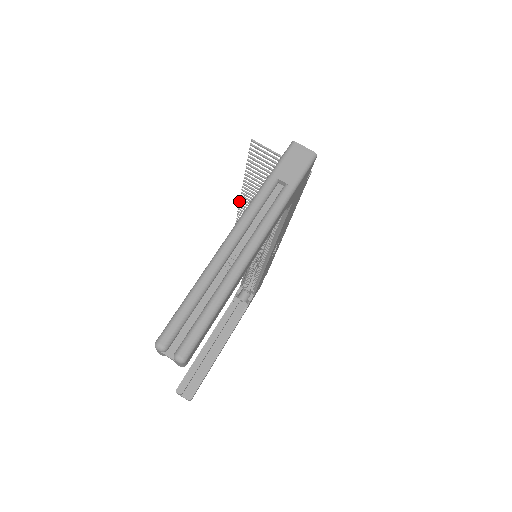
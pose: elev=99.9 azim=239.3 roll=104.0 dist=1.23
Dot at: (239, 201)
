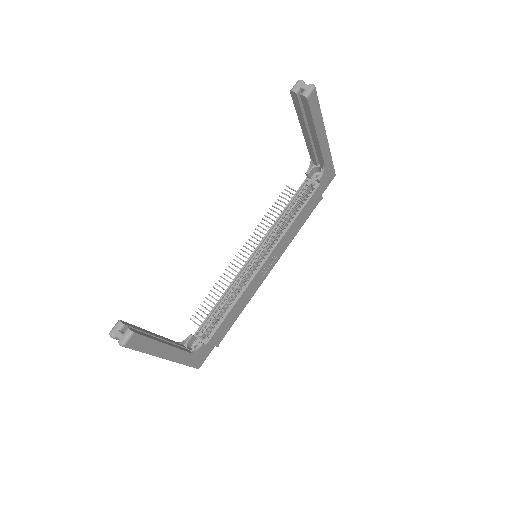
Dot at: occluded
